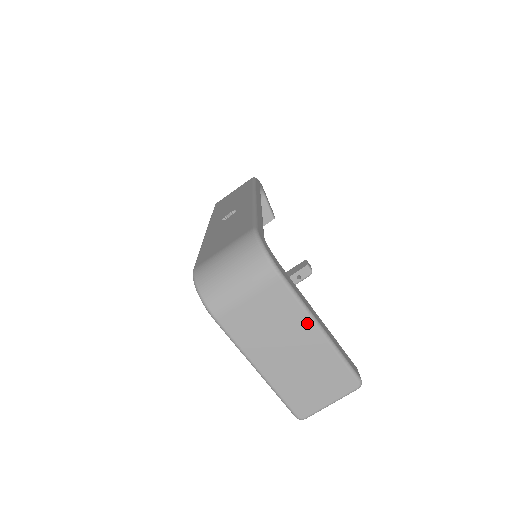
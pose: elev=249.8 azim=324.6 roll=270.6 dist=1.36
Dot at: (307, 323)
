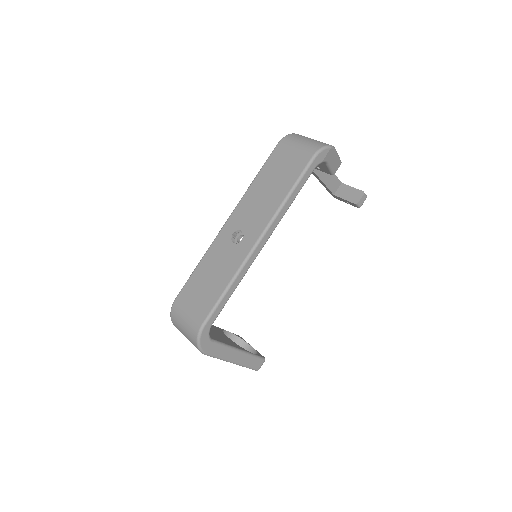
Dot at: occluded
